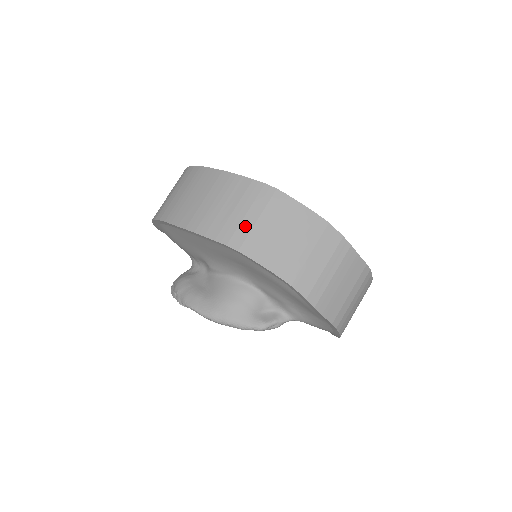
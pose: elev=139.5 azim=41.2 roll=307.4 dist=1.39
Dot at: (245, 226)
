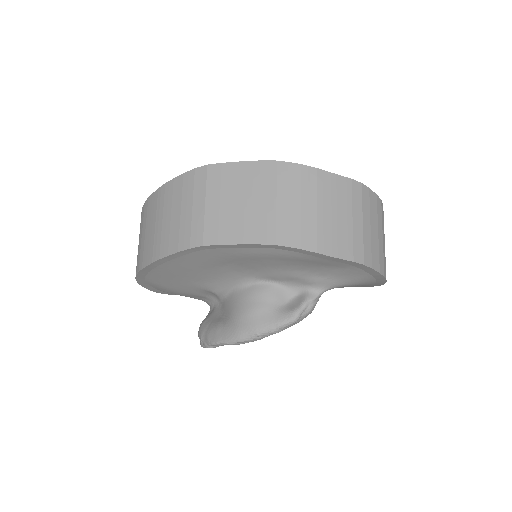
Dot at: (197, 218)
